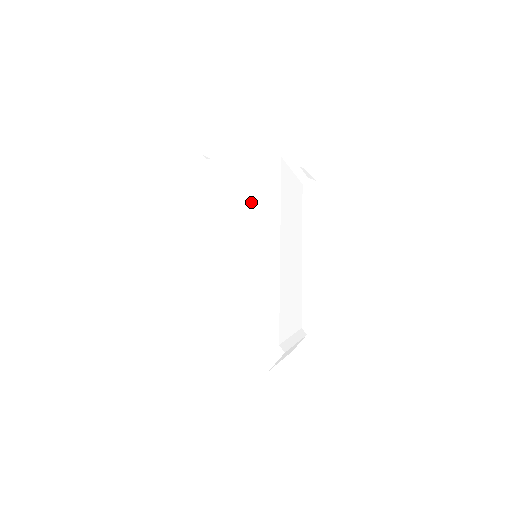
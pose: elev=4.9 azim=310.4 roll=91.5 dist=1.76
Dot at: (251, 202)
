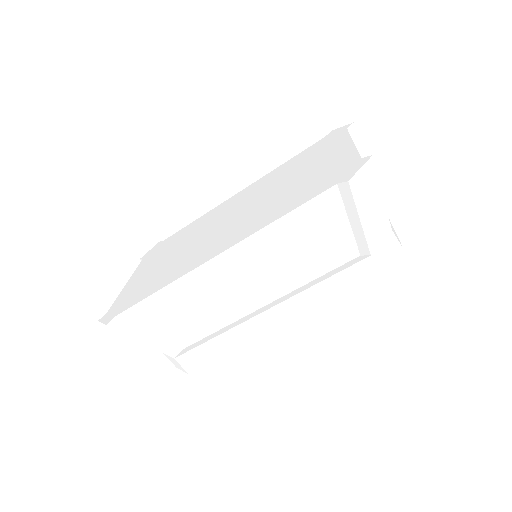
Dot at: (282, 196)
